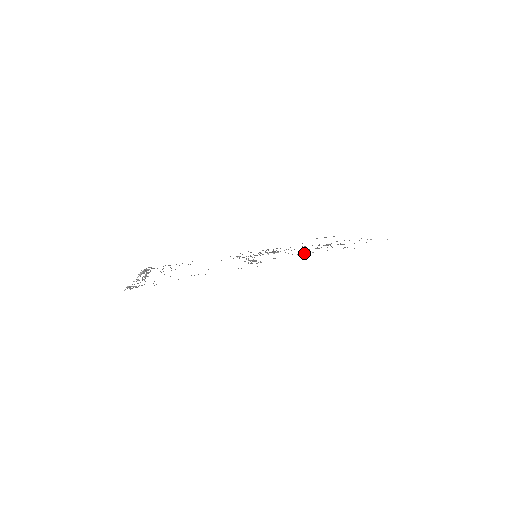
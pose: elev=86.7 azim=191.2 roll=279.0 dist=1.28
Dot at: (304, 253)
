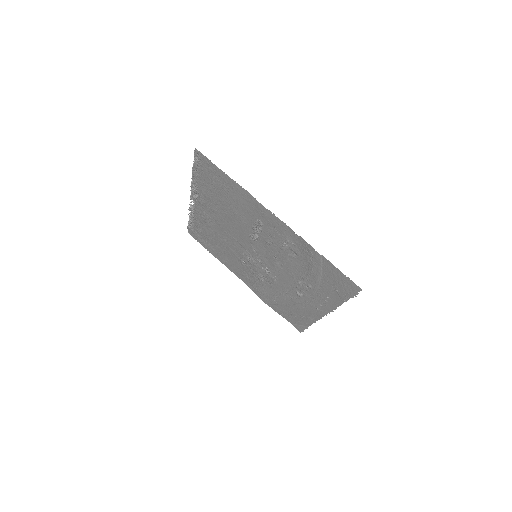
Dot at: (287, 245)
